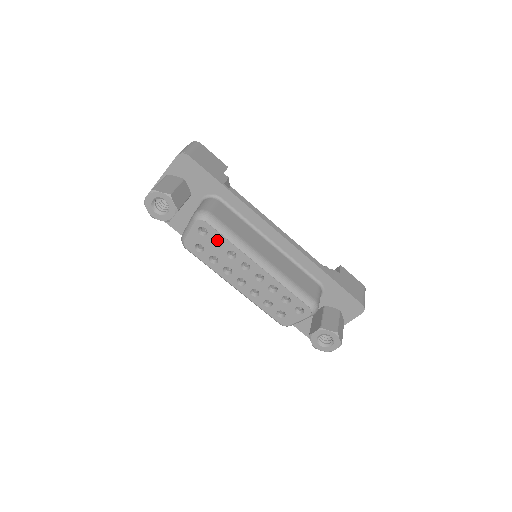
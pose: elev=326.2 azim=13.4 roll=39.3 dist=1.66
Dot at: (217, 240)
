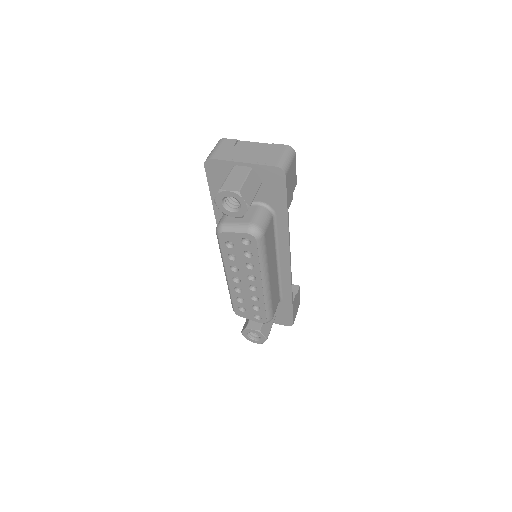
Dot at: occluded
